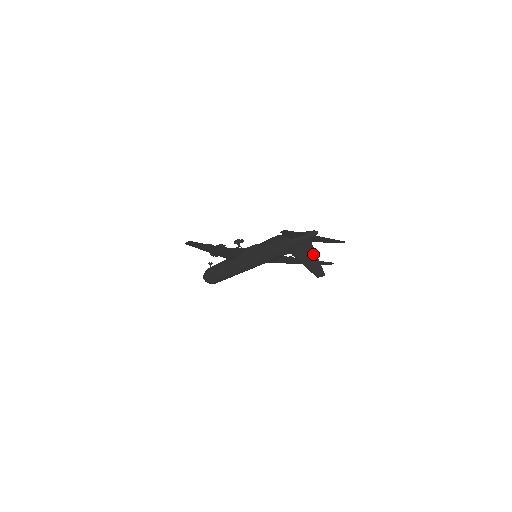
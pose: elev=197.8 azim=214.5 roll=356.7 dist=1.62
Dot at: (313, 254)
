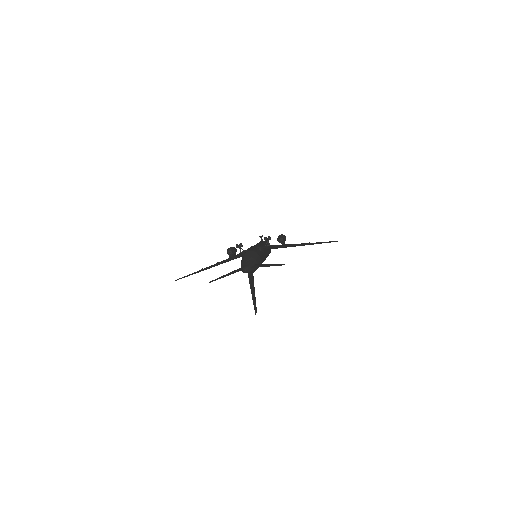
Dot at: occluded
